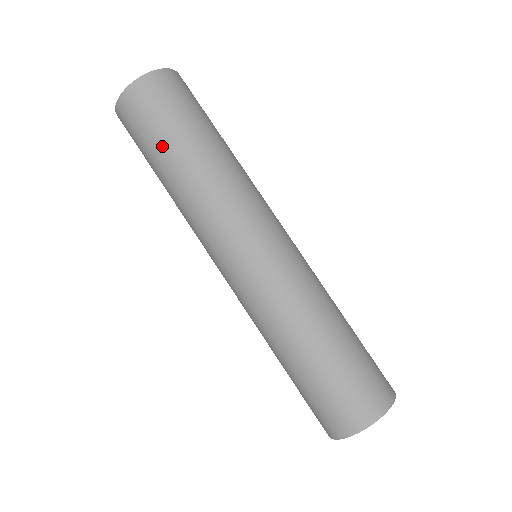
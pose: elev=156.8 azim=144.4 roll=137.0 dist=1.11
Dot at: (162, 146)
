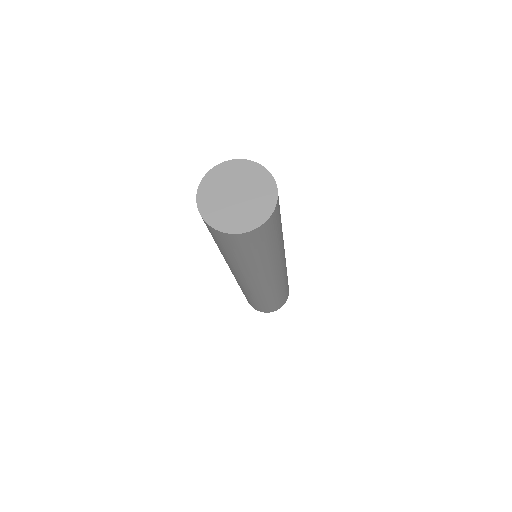
Dot at: occluded
